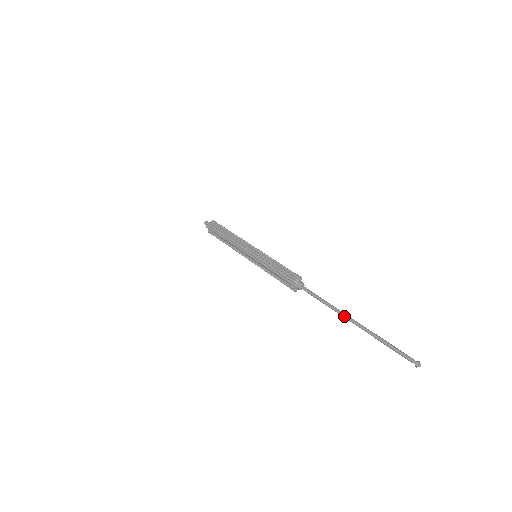
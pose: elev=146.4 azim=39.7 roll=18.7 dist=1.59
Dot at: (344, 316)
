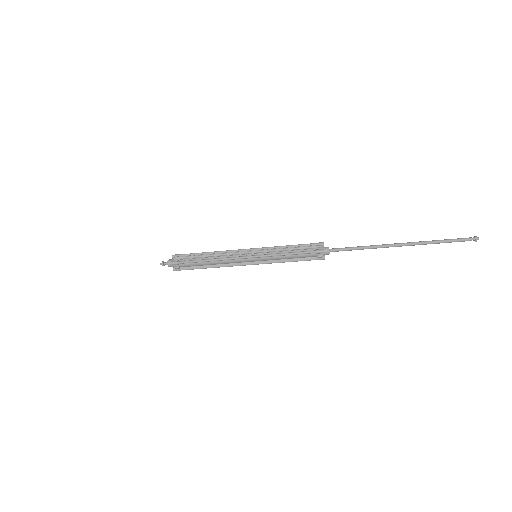
Dot at: (390, 246)
